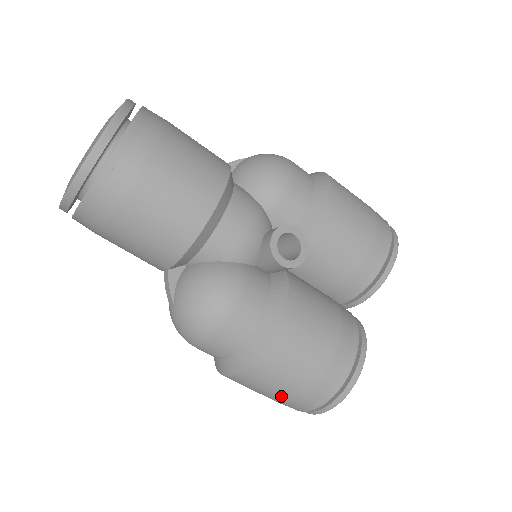
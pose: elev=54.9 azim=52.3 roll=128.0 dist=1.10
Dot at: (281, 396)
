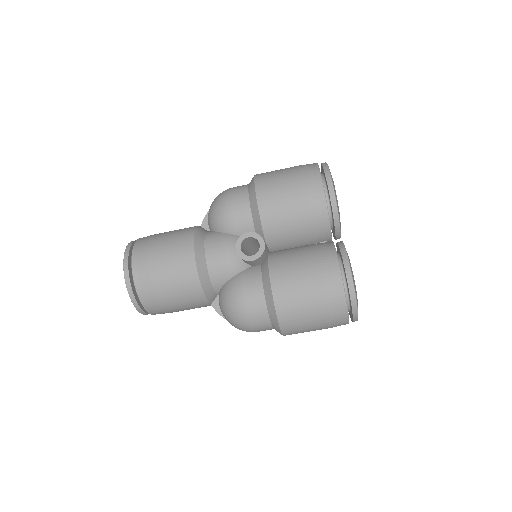
Dot at: (320, 326)
